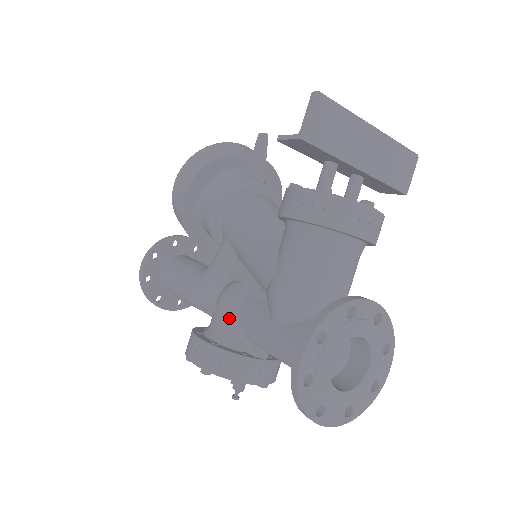
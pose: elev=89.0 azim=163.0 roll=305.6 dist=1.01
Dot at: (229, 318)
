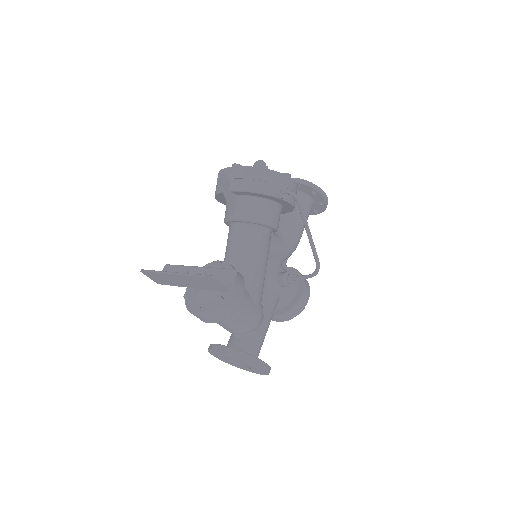
Dot at: occluded
